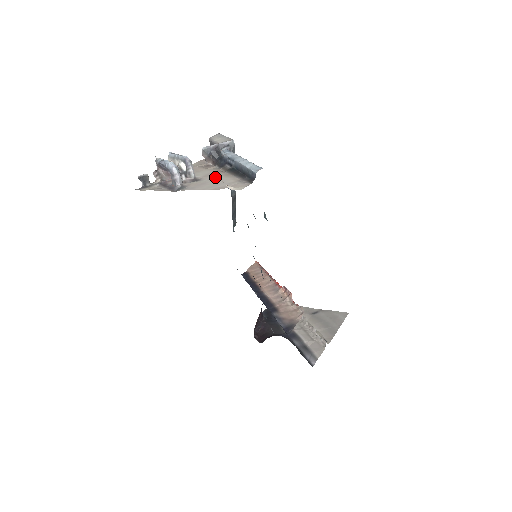
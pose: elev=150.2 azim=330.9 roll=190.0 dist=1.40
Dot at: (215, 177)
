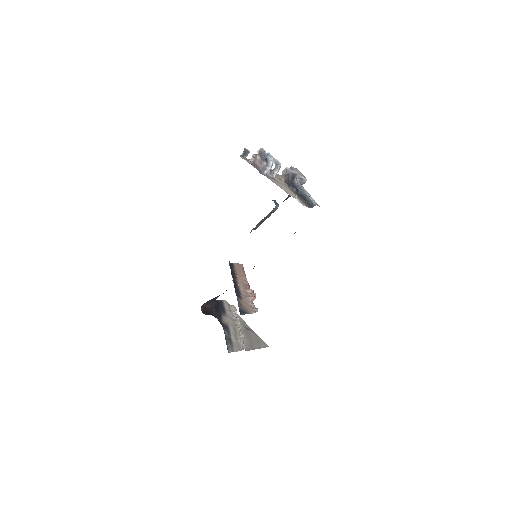
Dot at: (287, 188)
